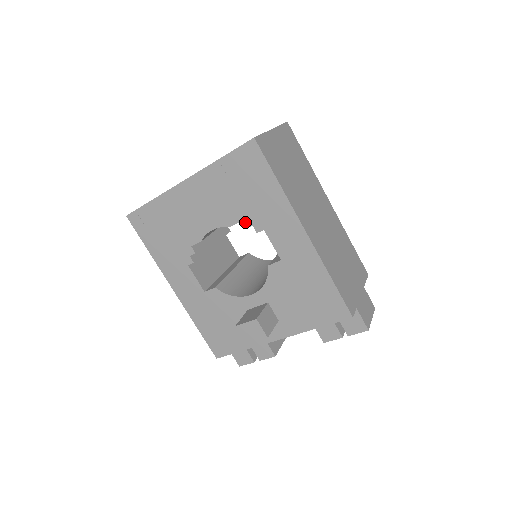
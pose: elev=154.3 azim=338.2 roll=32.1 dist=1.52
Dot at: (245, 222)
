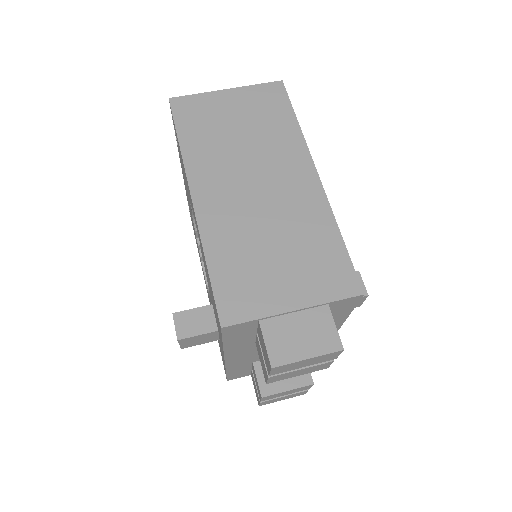
Dot at: occluded
